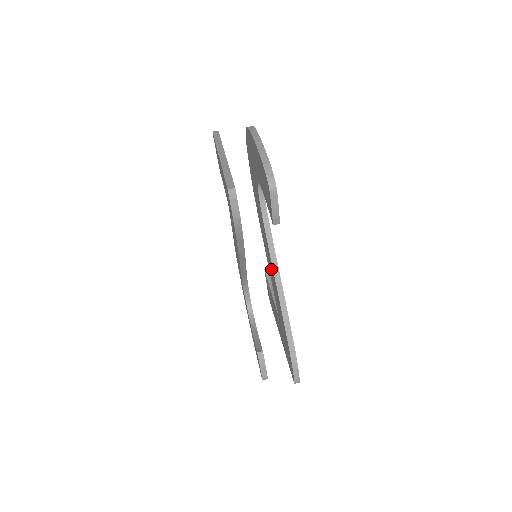
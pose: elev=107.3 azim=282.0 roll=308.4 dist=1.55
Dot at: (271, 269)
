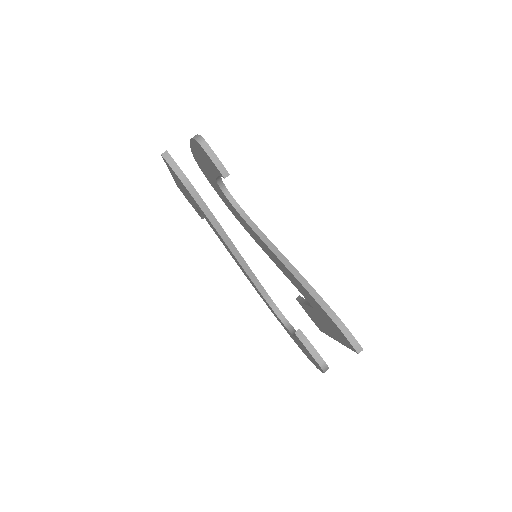
Dot at: (275, 259)
